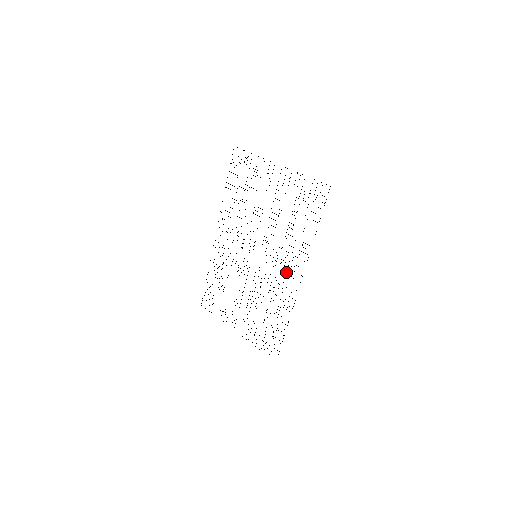
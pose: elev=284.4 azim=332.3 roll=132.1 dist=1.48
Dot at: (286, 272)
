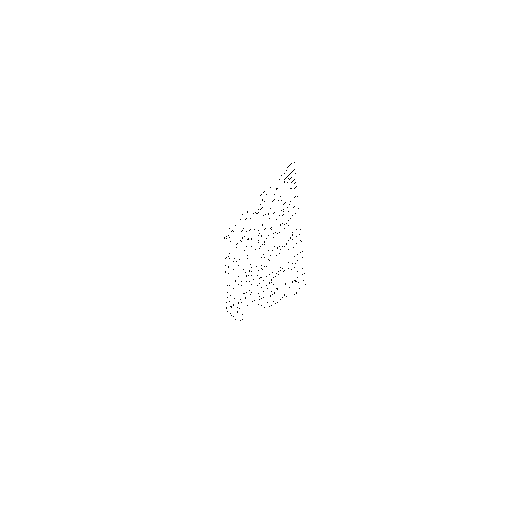
Dot at: occluded
